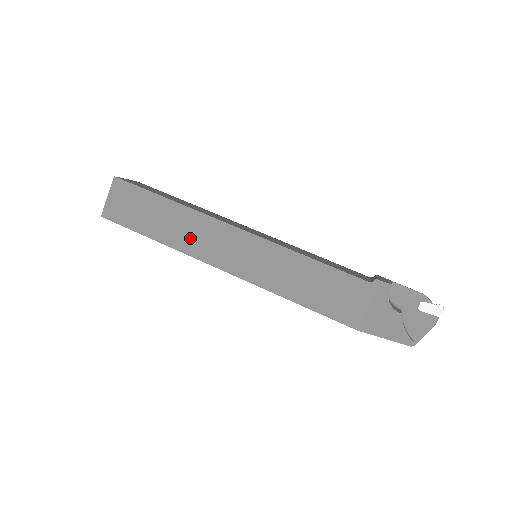
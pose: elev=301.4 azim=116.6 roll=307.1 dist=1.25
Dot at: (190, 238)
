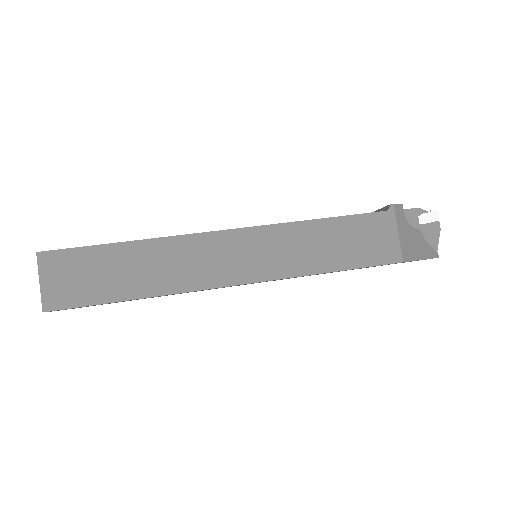
Dot at: (181, 271)
